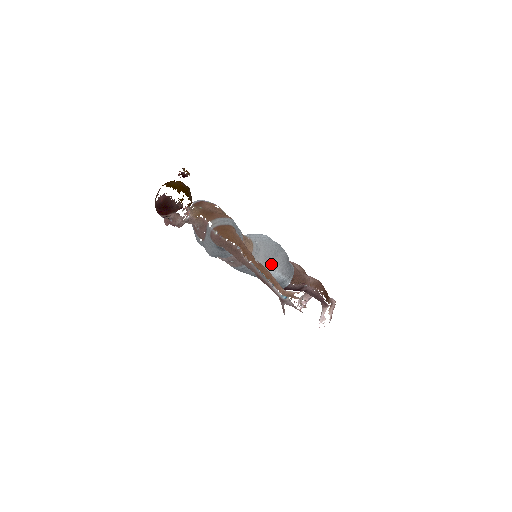
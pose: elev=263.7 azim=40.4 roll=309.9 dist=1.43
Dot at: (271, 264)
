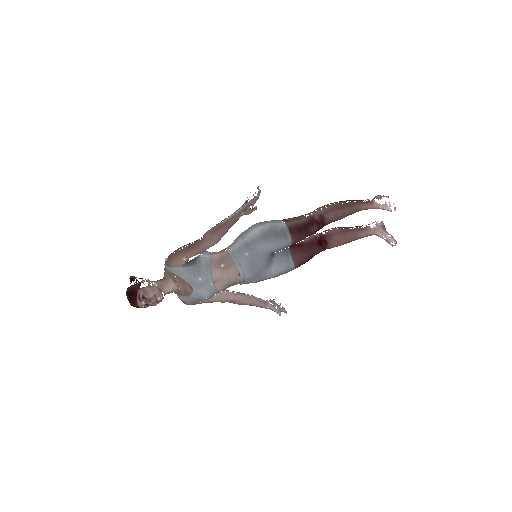
Dot at: (245, 233)
